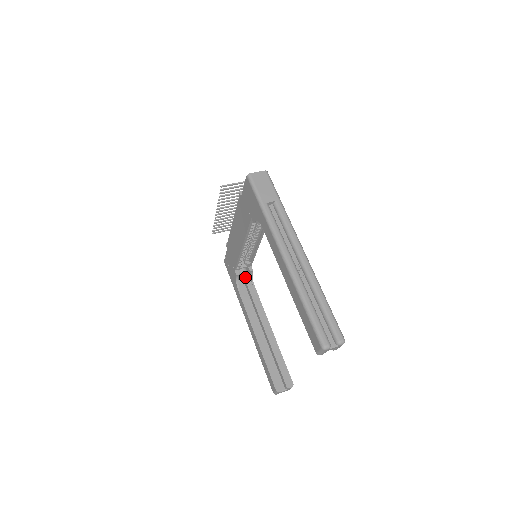
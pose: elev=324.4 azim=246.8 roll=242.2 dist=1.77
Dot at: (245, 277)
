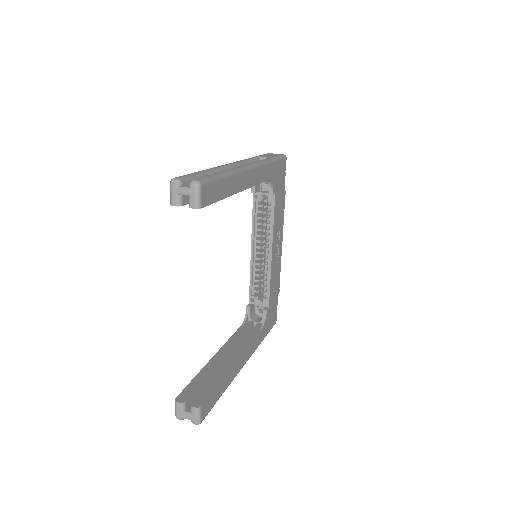
Dot at: (259, 322)
